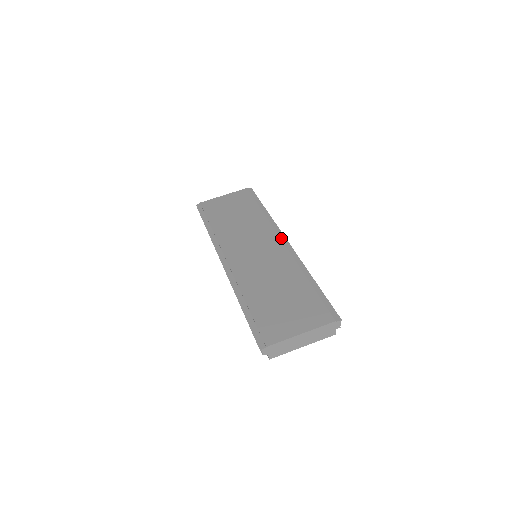
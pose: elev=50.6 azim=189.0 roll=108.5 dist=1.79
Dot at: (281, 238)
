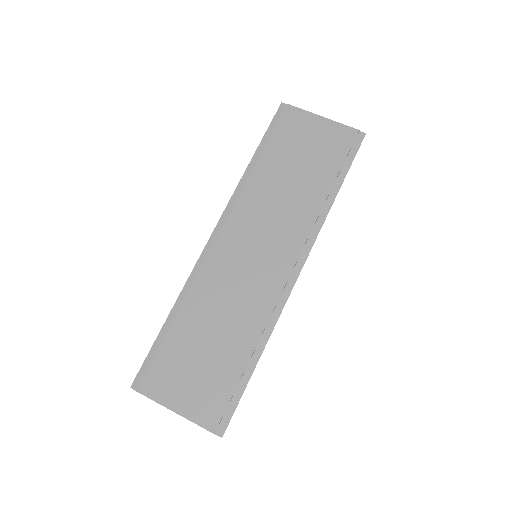
Dot at: (297, 263)
